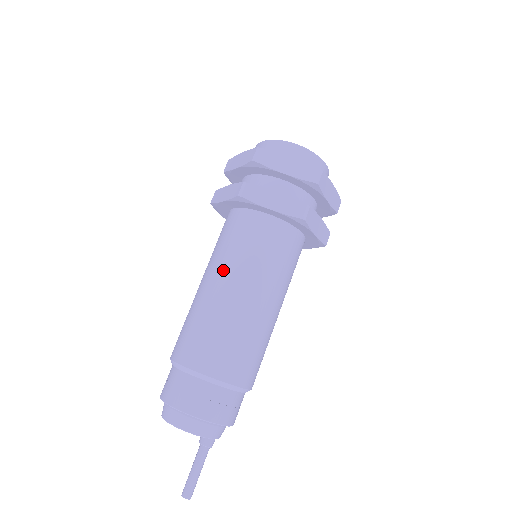
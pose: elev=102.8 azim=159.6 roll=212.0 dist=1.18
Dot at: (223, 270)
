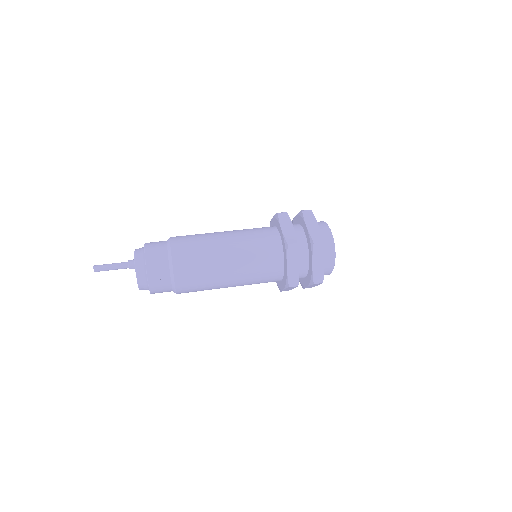
Dot at: occluded
